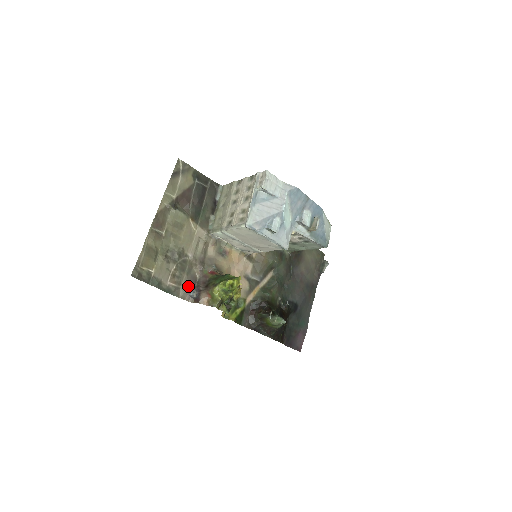
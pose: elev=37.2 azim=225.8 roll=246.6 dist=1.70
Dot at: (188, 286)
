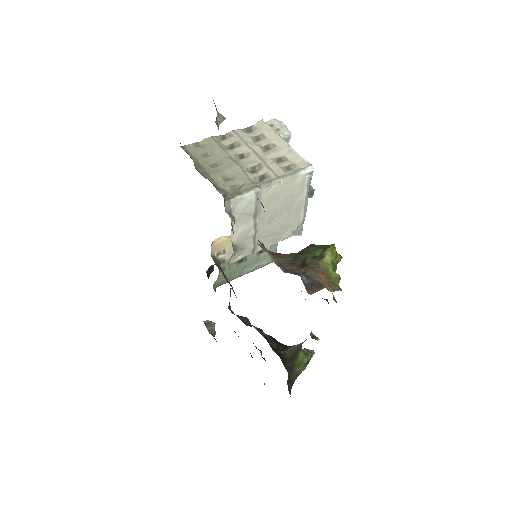
Dot at: occluded
